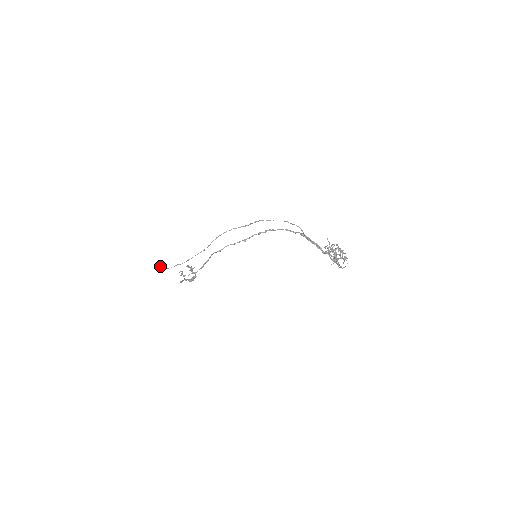
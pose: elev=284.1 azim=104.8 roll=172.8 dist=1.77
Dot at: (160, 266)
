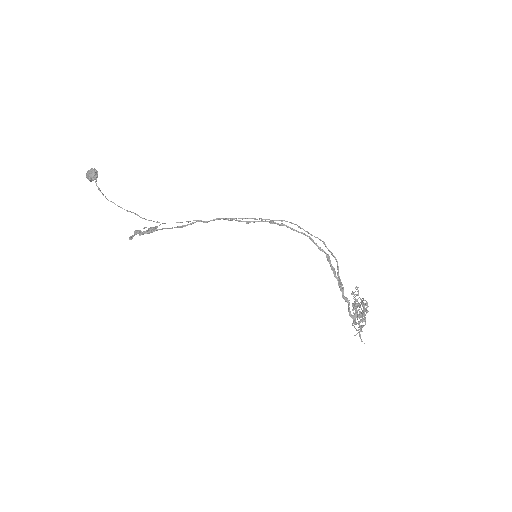
Dot at: (97, 186)
